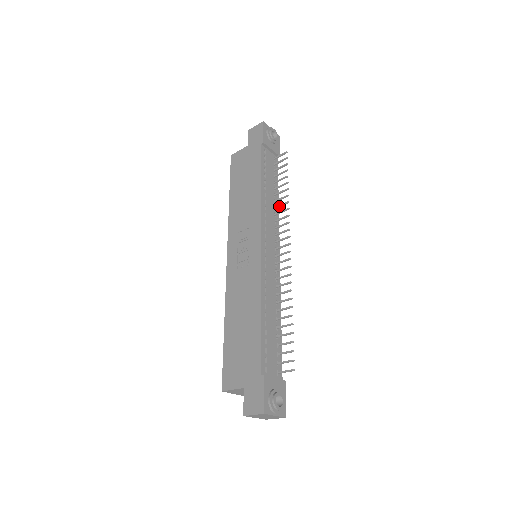
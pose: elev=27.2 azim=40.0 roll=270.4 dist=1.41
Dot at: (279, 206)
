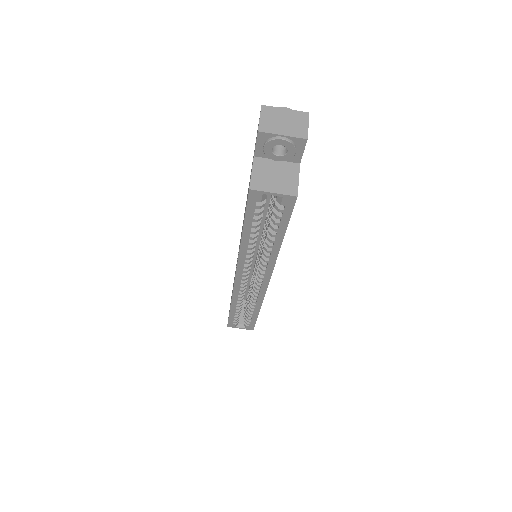
Dot at: occluded
